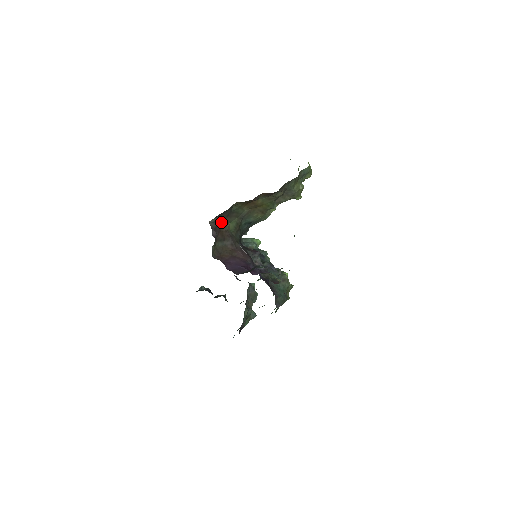
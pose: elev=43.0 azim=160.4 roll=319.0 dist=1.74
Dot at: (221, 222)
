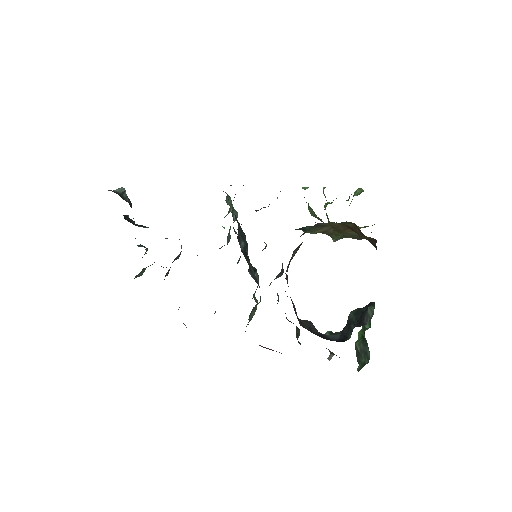
Dot at: occluded
